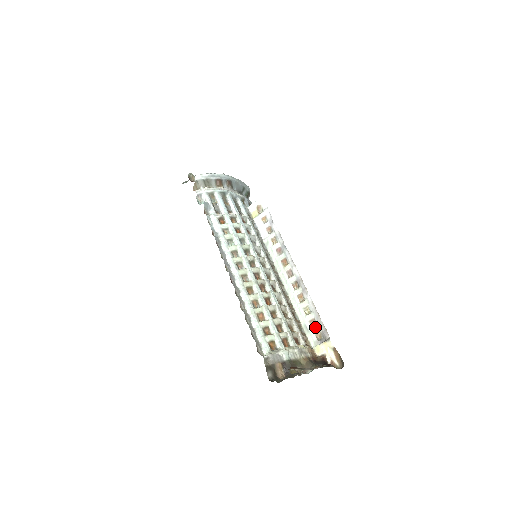
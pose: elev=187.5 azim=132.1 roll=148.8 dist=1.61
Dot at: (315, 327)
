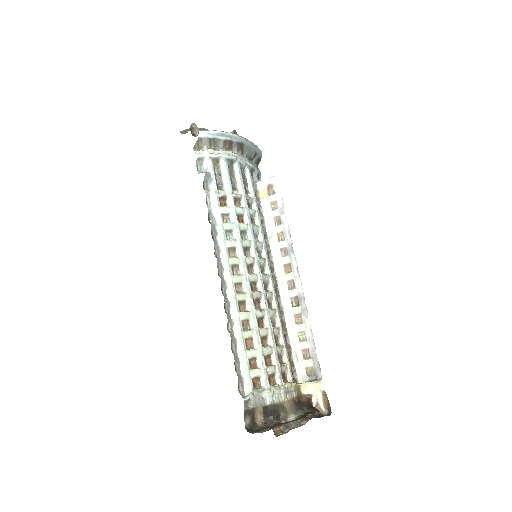
Dot at: (307, 359)
